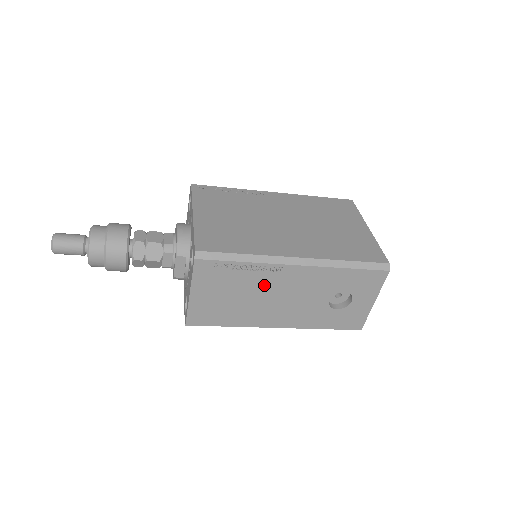
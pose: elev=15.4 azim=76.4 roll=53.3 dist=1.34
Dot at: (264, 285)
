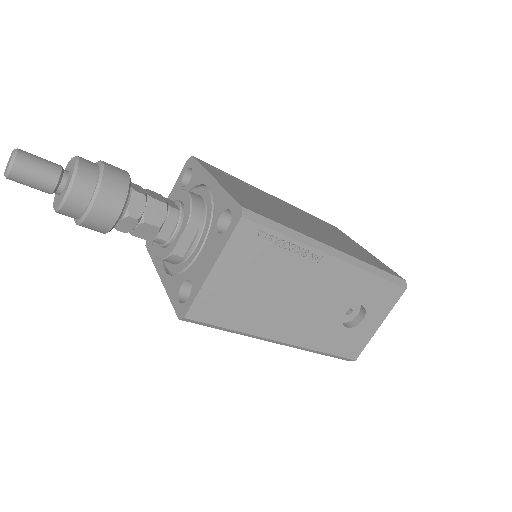
Dot at: (295, 277)
